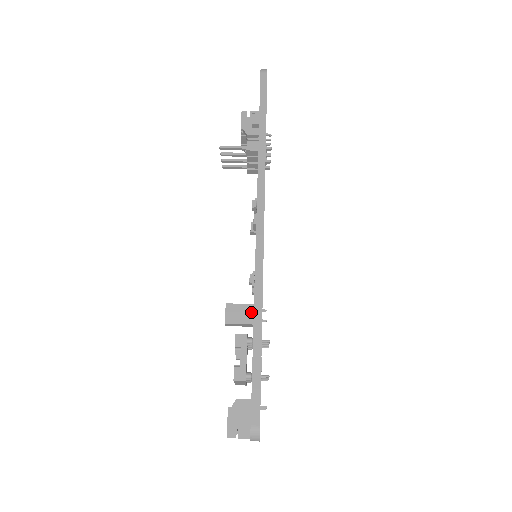
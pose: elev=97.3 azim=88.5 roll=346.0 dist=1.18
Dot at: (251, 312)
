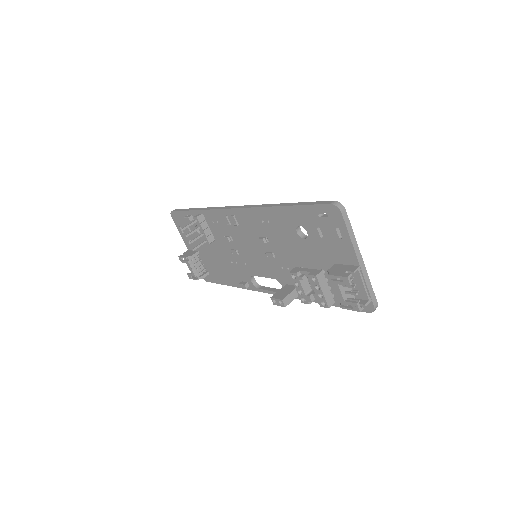
Dot at: (289, 286)
